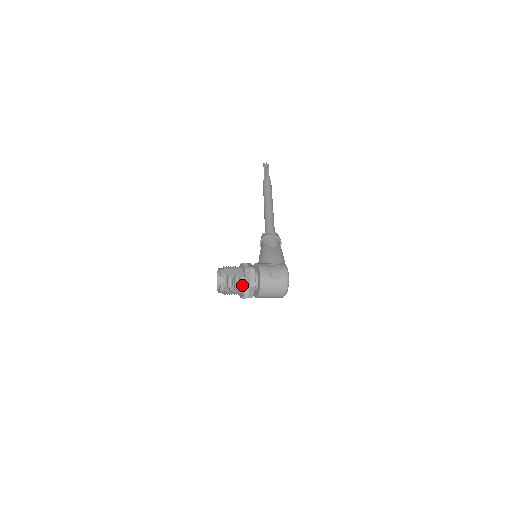
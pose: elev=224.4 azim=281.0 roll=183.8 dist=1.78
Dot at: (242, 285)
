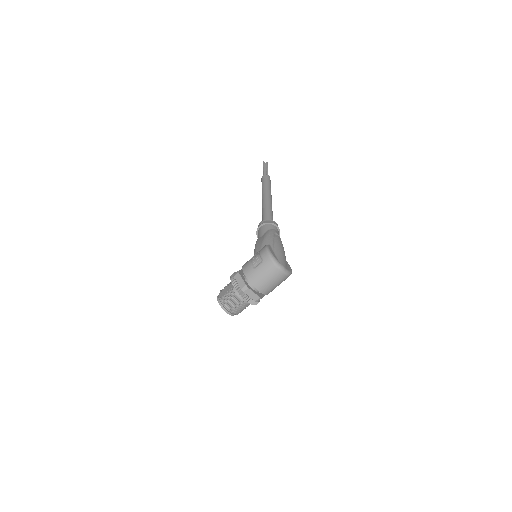
Dot at: (238, 295)
